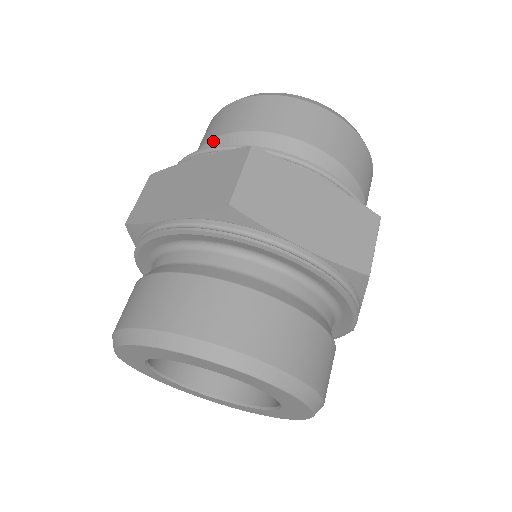
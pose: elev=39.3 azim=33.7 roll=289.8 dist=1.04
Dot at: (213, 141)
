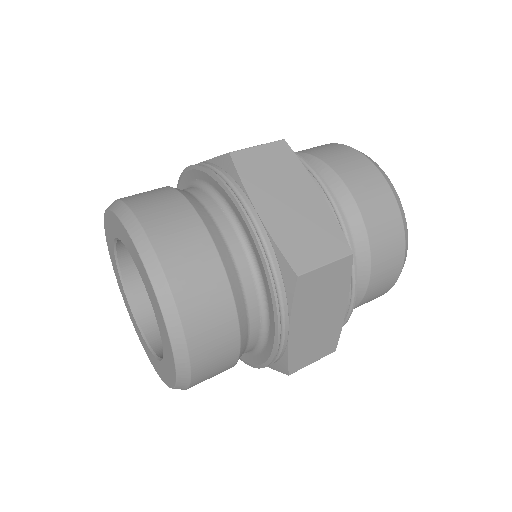
Dot at: (340, 181)
